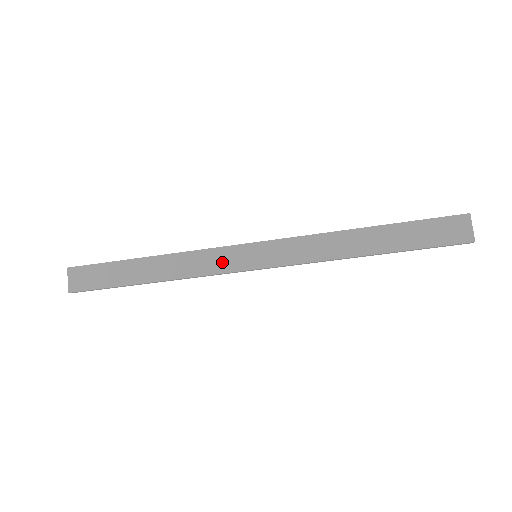
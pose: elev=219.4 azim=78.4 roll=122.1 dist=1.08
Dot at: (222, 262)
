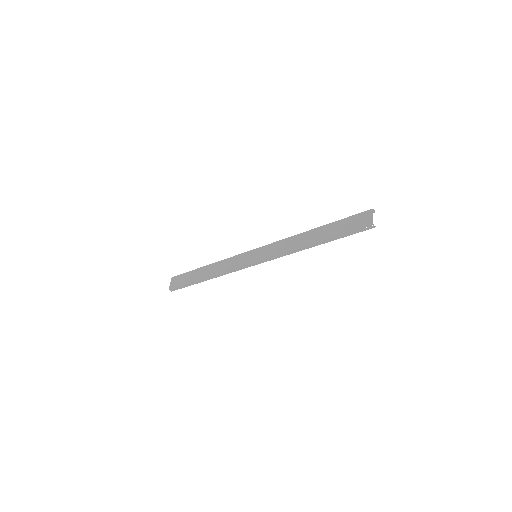
Dot at: (239, 262)
